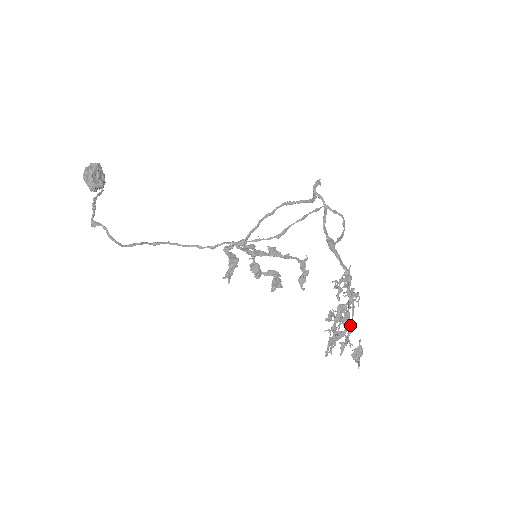
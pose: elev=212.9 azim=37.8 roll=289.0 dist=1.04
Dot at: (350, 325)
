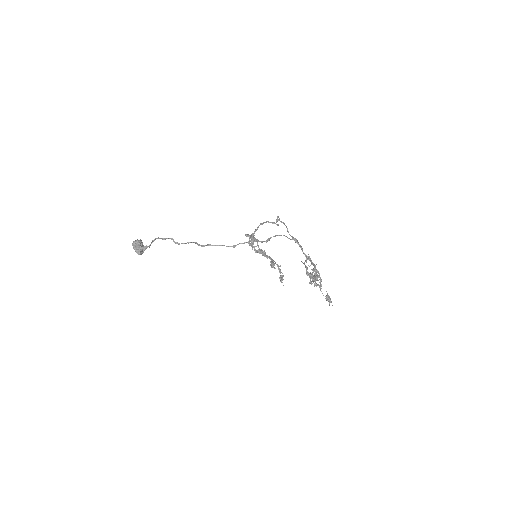
Dot at: (319, 277)
